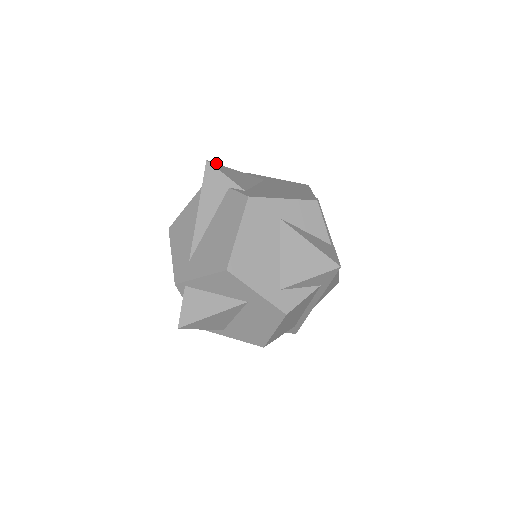
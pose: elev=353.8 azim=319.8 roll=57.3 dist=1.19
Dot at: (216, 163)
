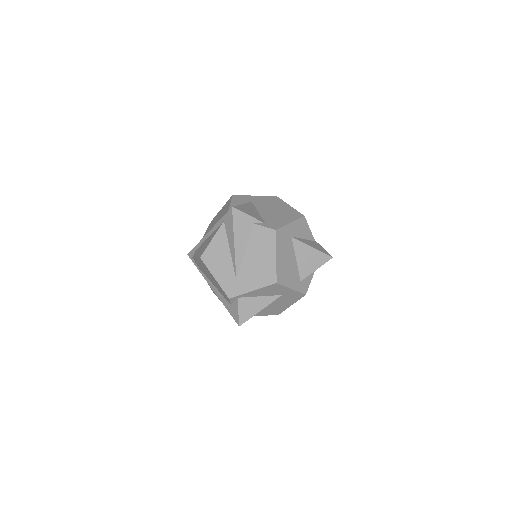
Dot at: (235, 206)
